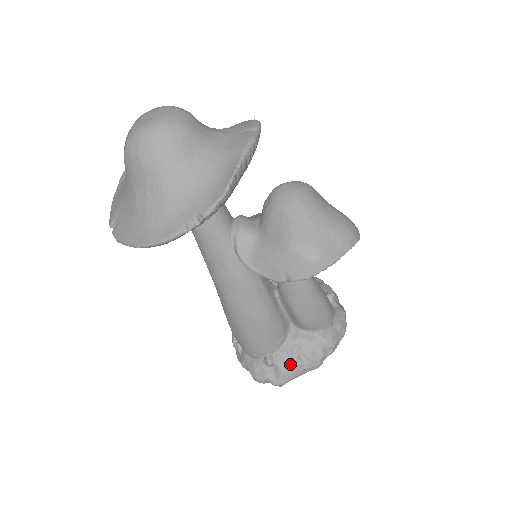
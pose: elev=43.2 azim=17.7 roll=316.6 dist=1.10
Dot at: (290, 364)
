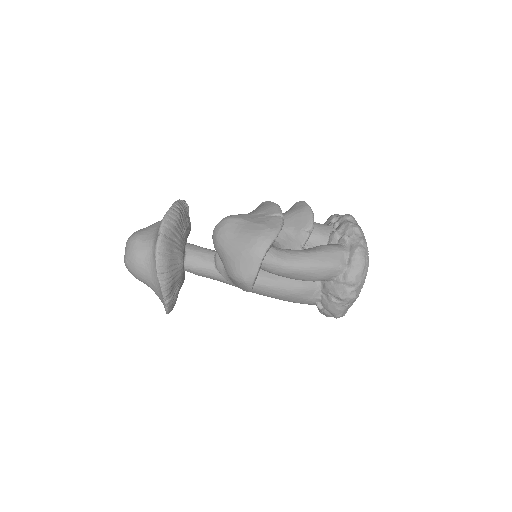
Dot at: (331, 306)
